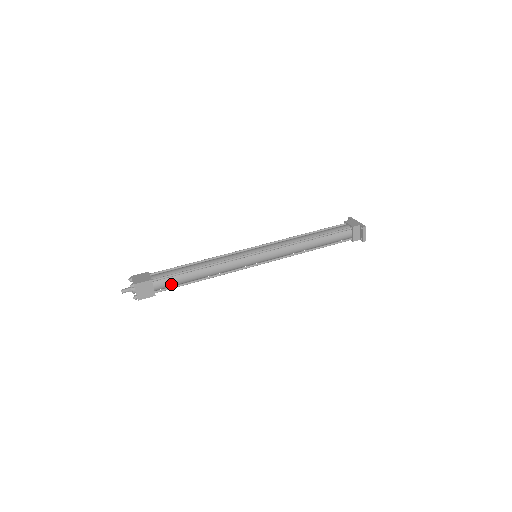
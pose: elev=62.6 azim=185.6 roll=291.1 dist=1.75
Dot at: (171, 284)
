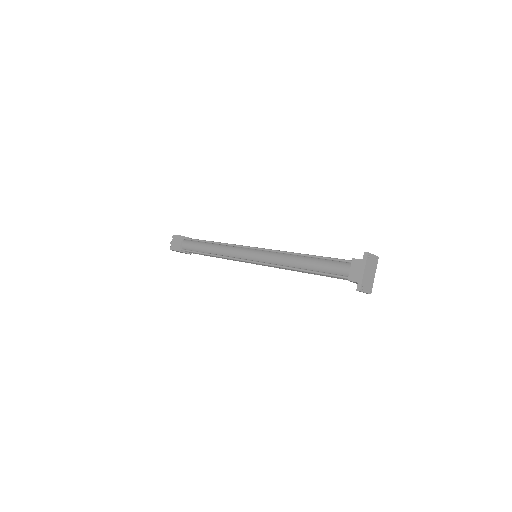
Dot at: occluded
